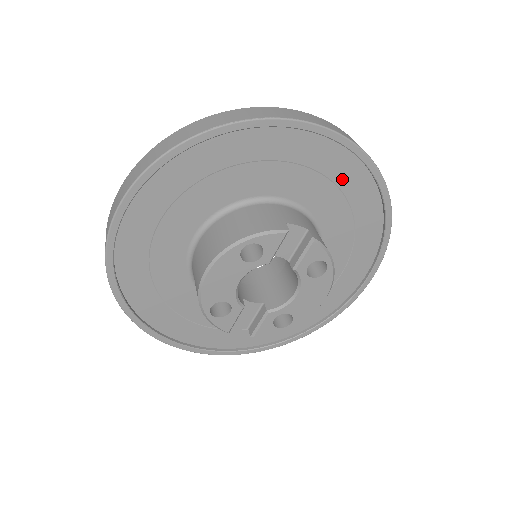
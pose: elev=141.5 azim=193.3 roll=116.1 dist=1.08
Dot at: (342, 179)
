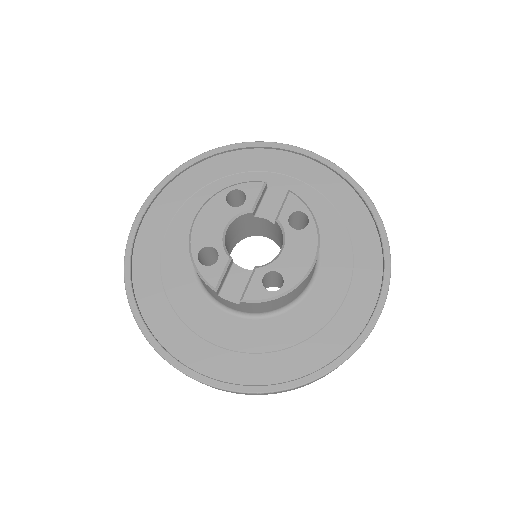
Dot at: (323, 187)
